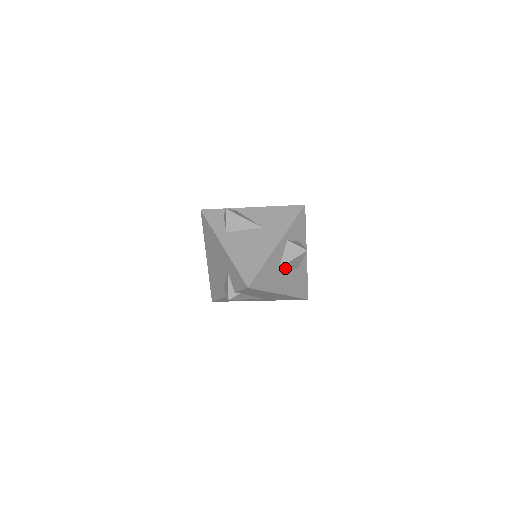
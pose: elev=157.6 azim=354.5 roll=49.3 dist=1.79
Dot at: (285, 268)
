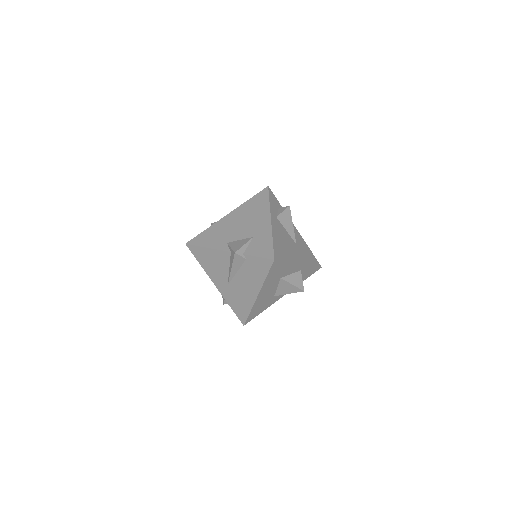
Dot at: (279, 284)
